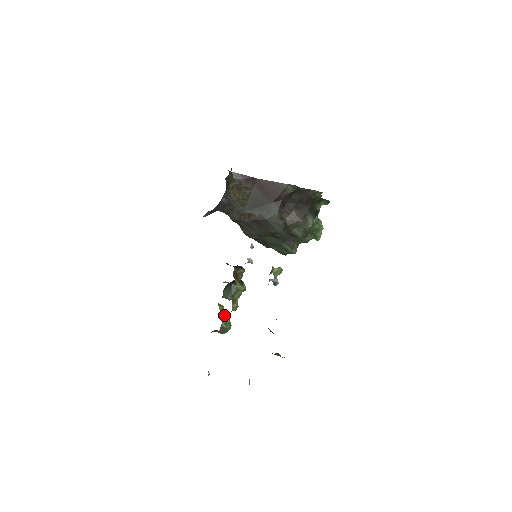
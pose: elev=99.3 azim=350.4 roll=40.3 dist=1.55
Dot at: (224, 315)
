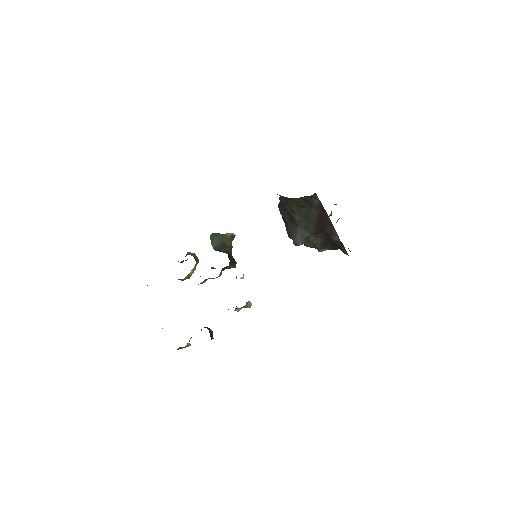
Dot at: (192, 270)
